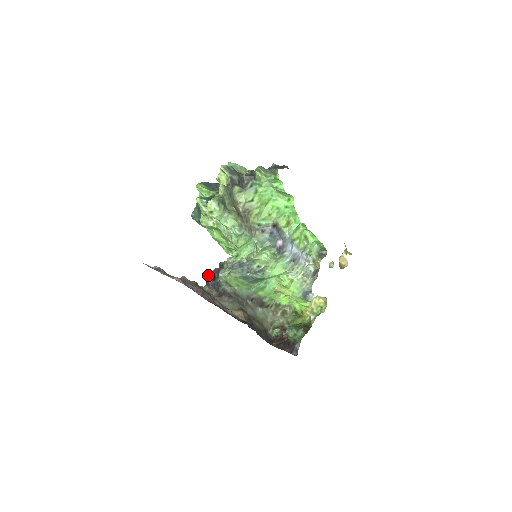
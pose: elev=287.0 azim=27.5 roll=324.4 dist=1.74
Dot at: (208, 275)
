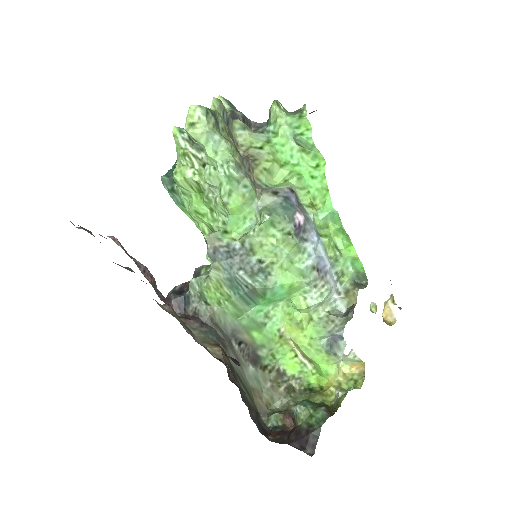
Dot at: occluded
